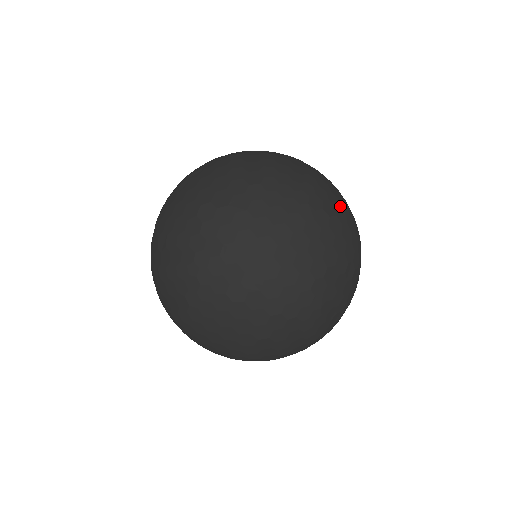
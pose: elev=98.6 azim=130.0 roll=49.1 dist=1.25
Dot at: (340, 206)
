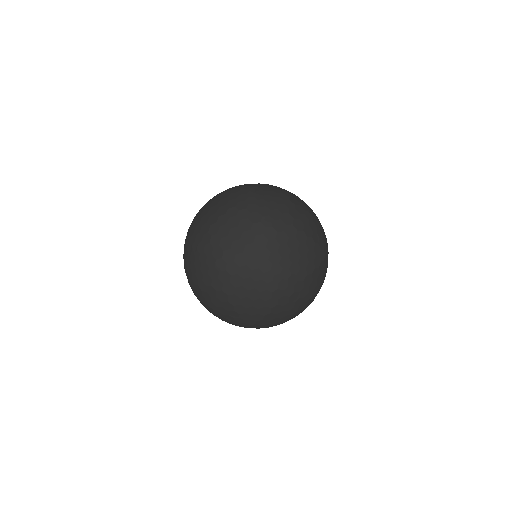
Dot at: occluded
